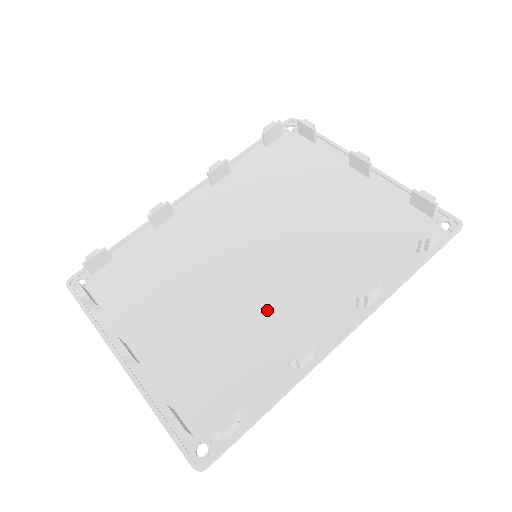
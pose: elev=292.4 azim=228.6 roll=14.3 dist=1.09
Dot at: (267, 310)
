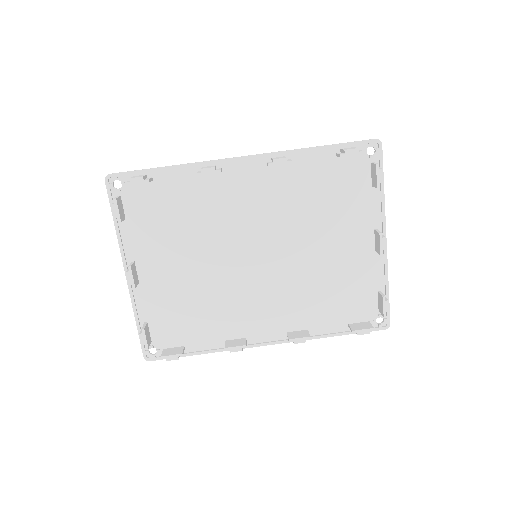
Dot at: (236, 300)
